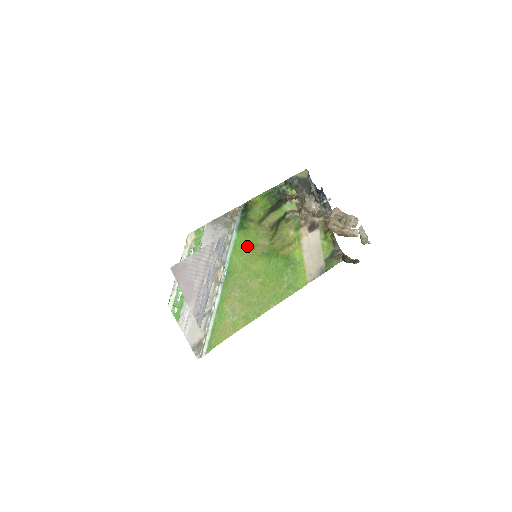
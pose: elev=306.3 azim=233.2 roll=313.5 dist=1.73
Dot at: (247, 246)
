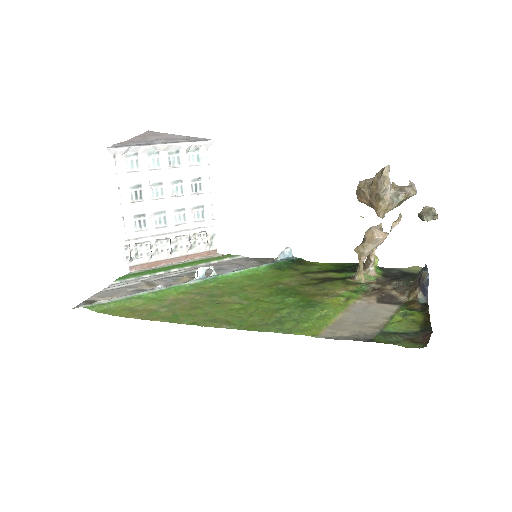
Dot at: (266, 279)
